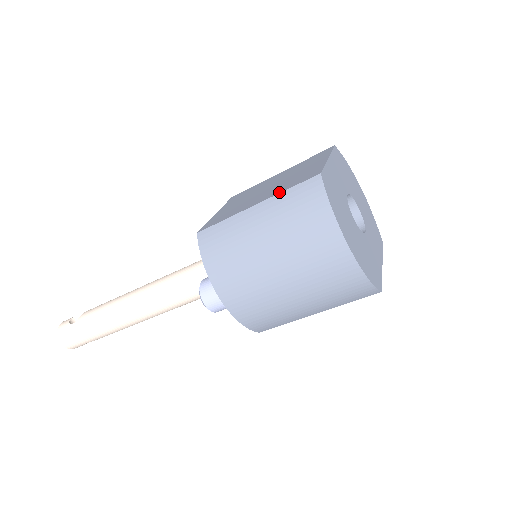
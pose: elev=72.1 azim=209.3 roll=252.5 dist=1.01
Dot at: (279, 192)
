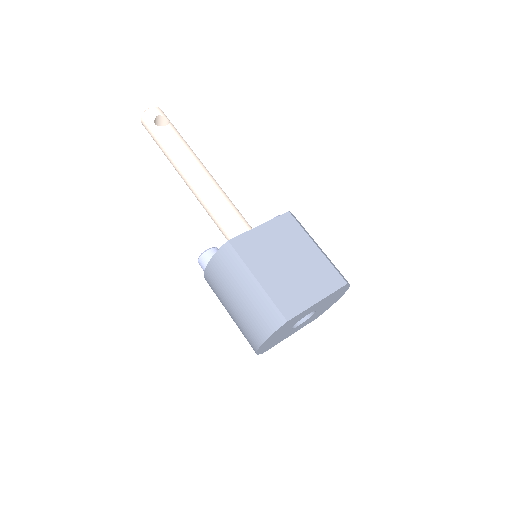
Dot at: (270, 294)
